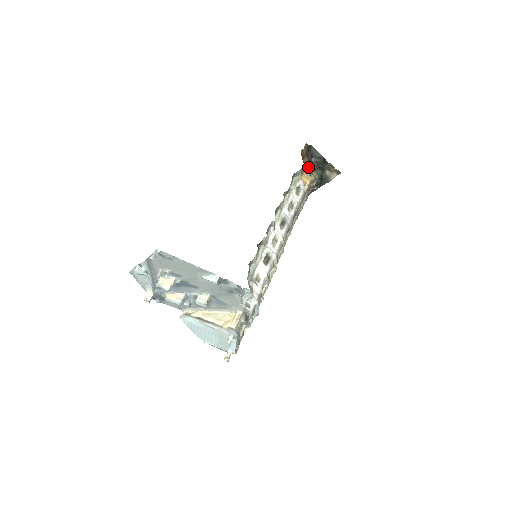
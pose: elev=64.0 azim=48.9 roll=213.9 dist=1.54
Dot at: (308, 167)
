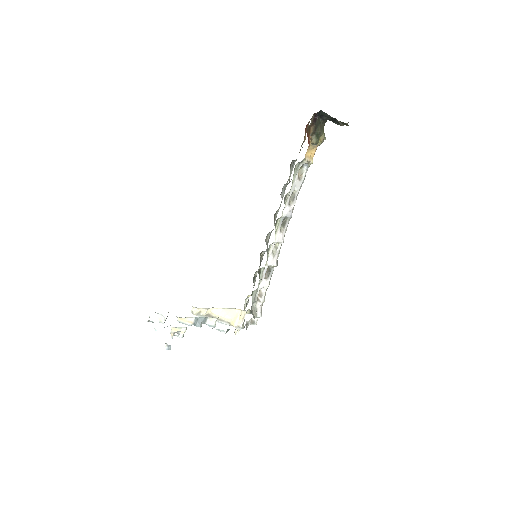
Dot at: (314, 135)
